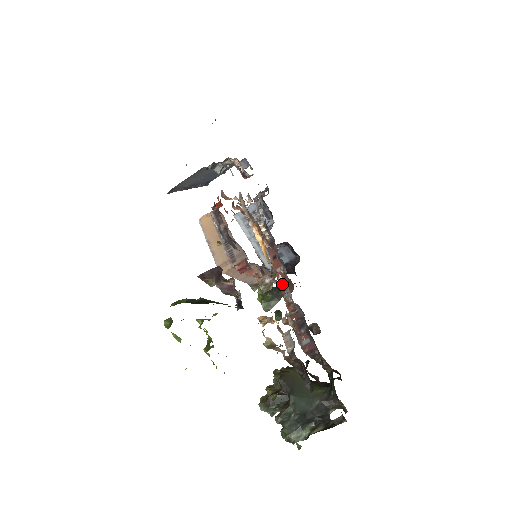
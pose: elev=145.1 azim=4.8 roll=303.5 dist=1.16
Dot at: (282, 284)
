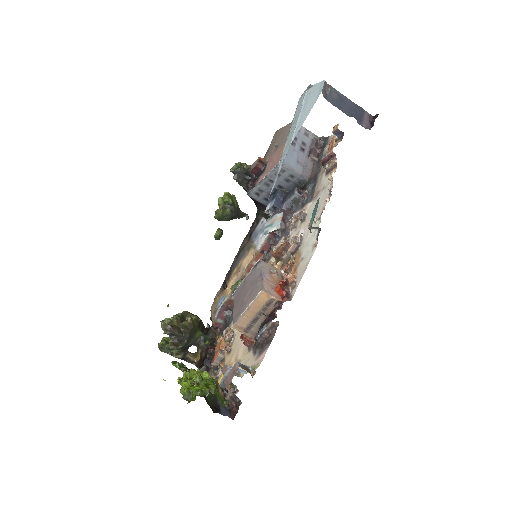
Dot at: occluded
